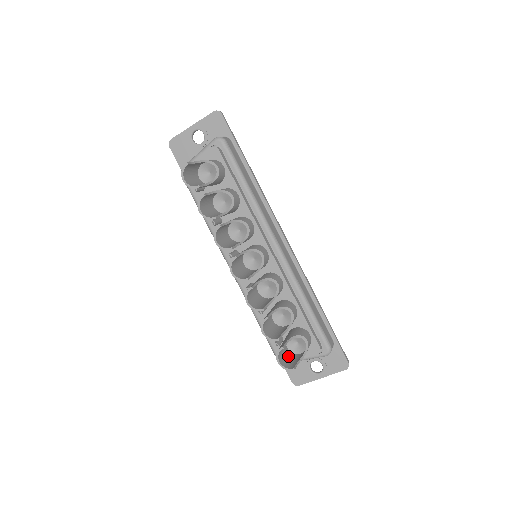
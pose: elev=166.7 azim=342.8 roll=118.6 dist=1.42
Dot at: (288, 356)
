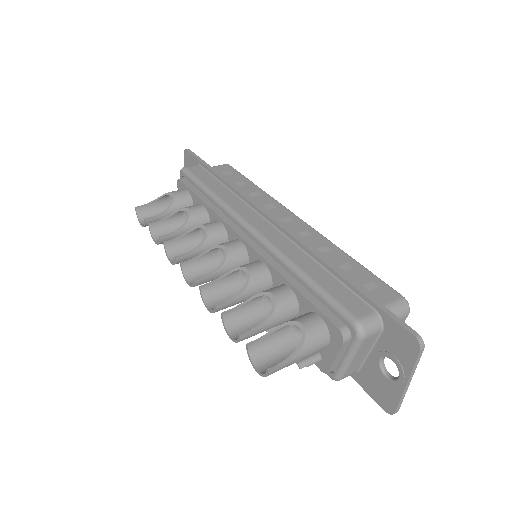
Dot at: occluded
